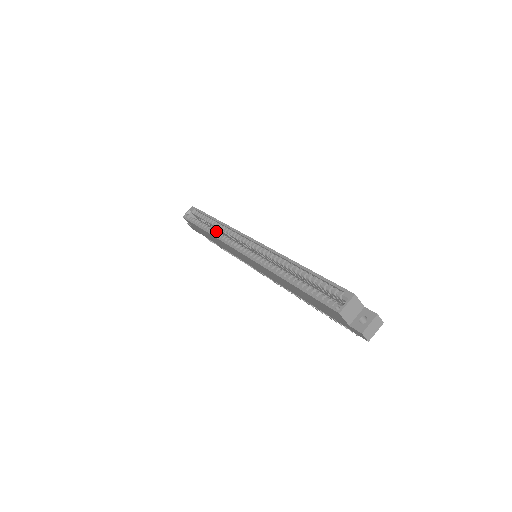
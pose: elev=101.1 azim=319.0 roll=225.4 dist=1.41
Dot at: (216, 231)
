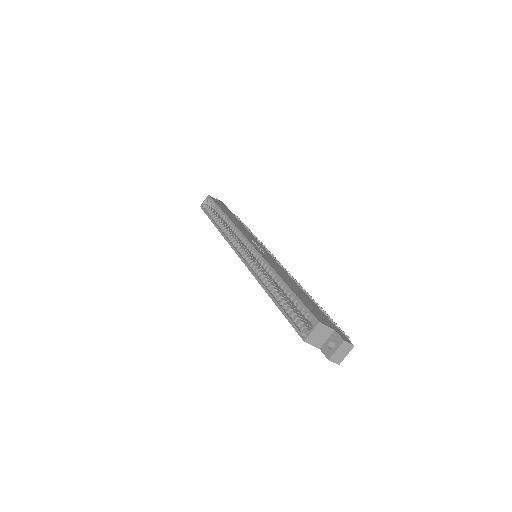
Dot at: (224, 227)
